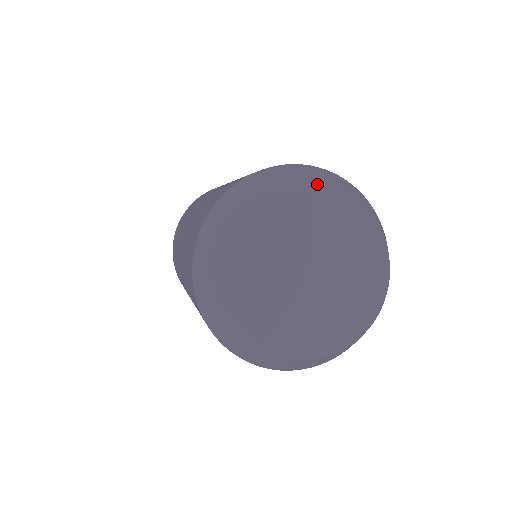
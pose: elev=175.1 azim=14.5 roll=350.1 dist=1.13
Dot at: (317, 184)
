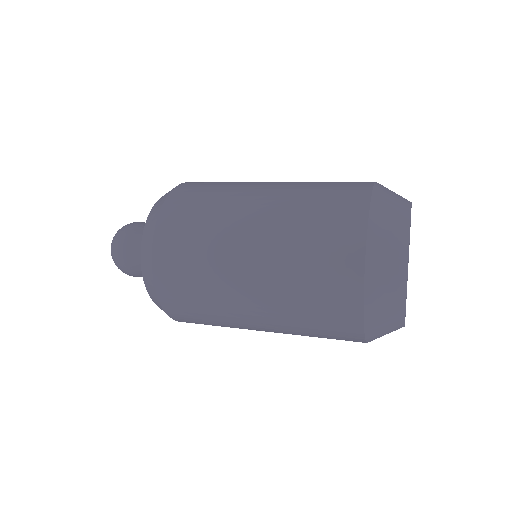
Dot at: occluded
